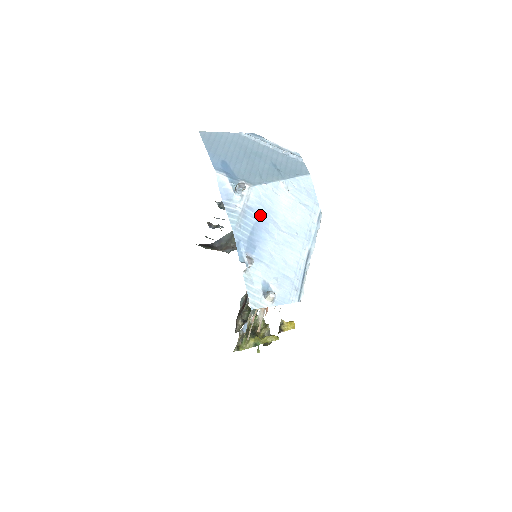
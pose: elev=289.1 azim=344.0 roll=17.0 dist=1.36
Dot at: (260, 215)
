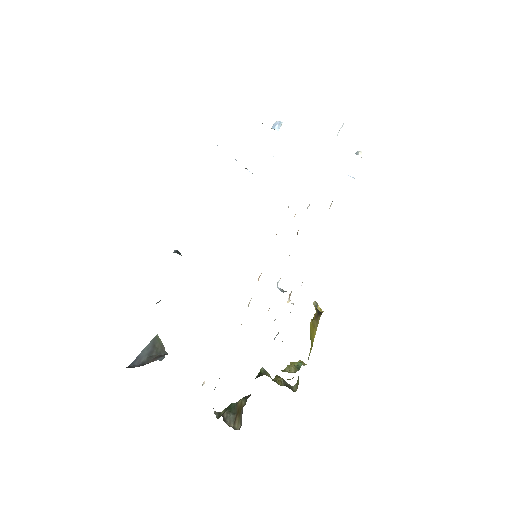
Dot at: occluded
